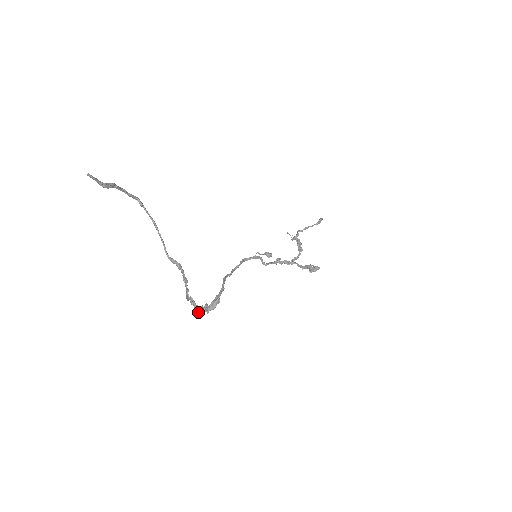
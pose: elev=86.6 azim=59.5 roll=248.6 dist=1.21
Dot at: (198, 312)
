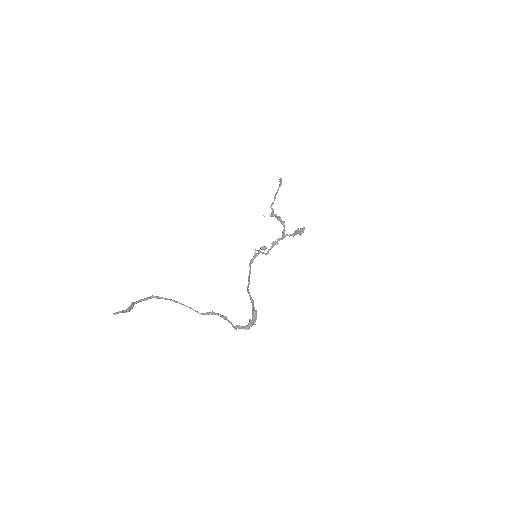
Dot at: occluded
